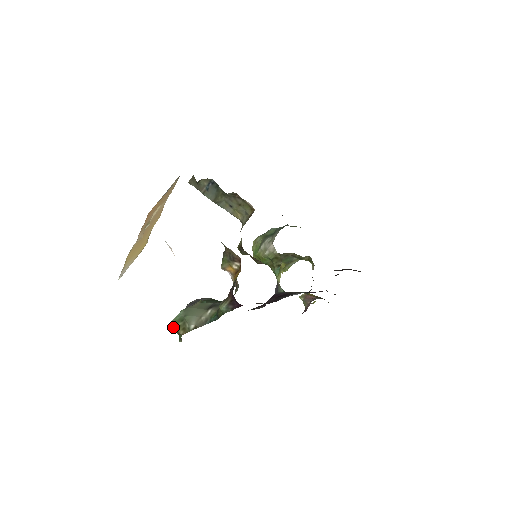
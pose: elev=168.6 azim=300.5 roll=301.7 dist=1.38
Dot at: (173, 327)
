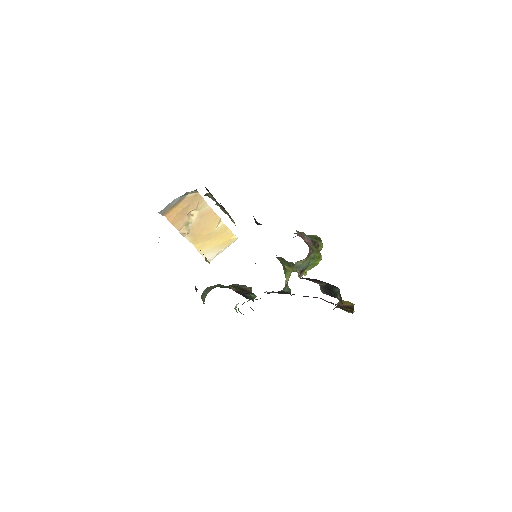
Dot at: (202, 299)
